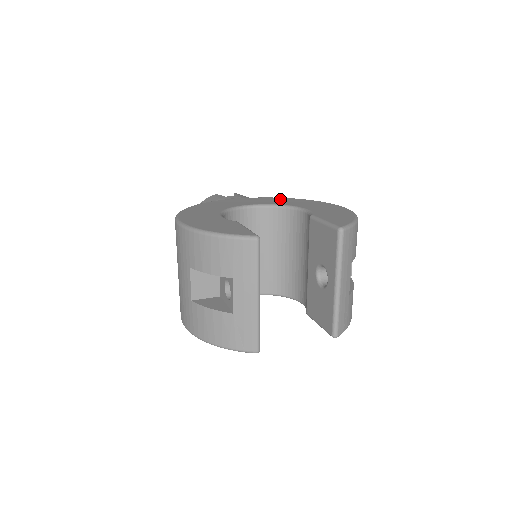
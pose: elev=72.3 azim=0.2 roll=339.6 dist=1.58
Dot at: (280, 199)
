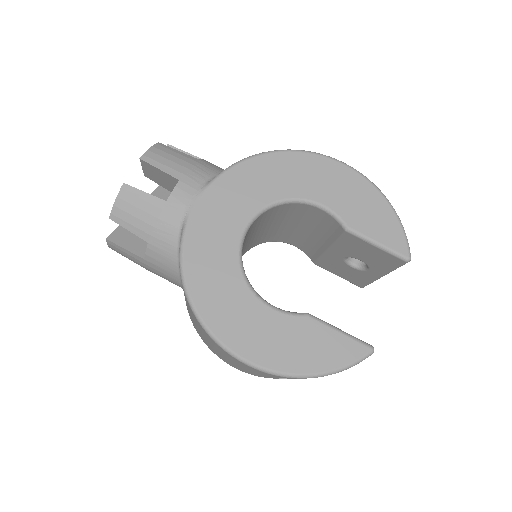
Dot at: (251, 173)
